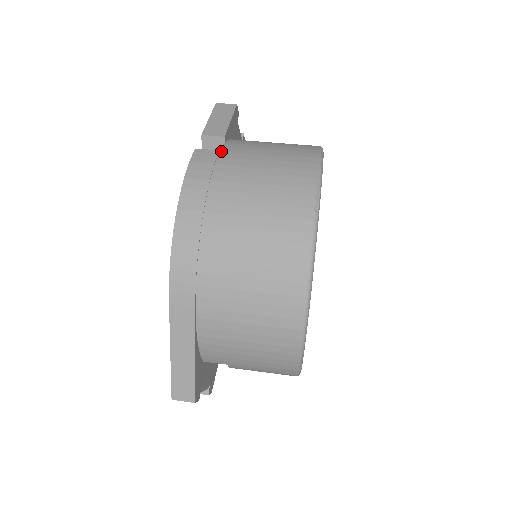
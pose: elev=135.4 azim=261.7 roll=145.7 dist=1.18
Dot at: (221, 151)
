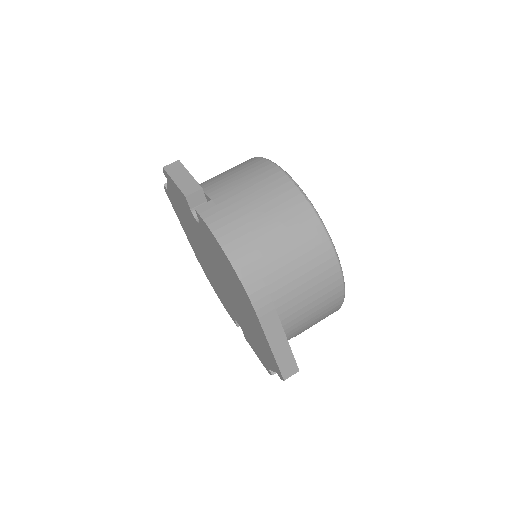
Dot at: (213, 199)
